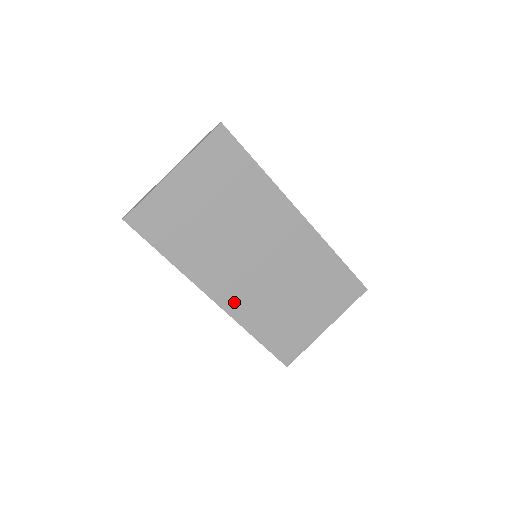
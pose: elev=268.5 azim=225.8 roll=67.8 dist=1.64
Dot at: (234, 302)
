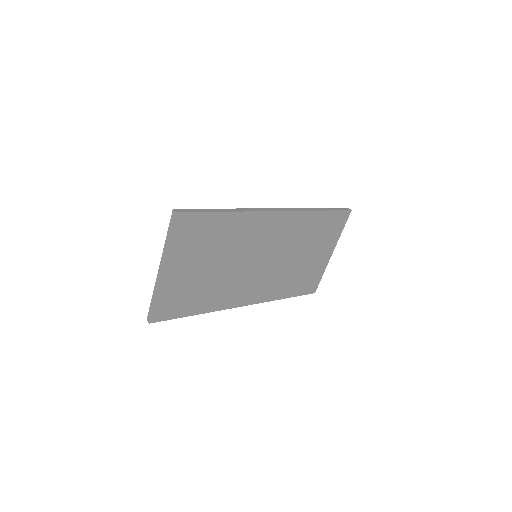
Dot at: (259, 295)
